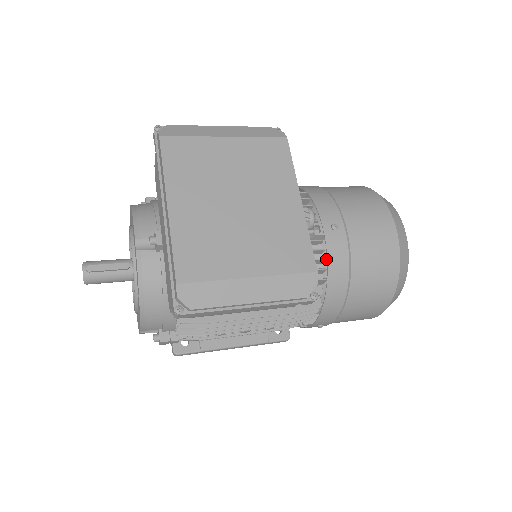
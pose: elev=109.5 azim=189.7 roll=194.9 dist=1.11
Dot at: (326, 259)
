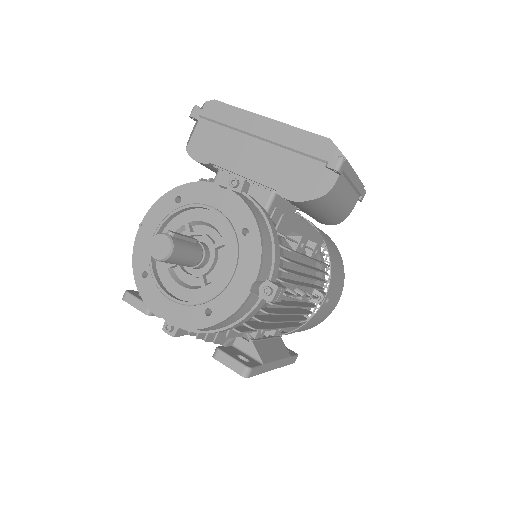
Dot at: occluded
